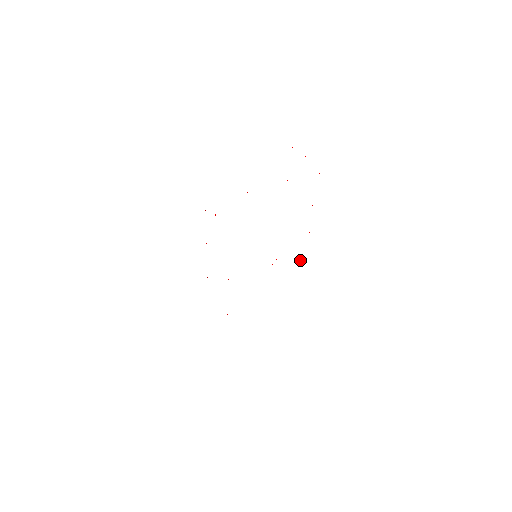
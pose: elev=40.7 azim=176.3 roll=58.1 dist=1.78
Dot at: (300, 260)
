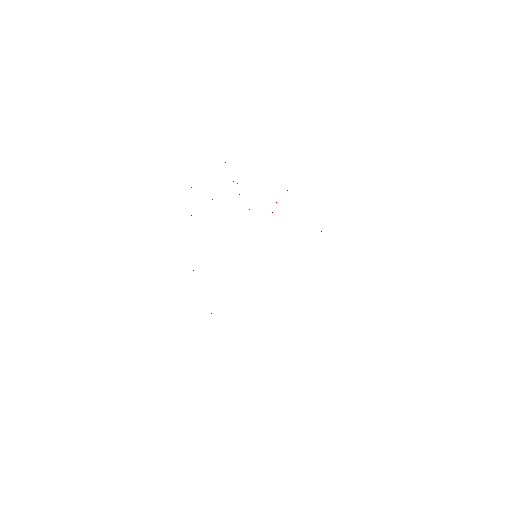
Dot at: occluded
